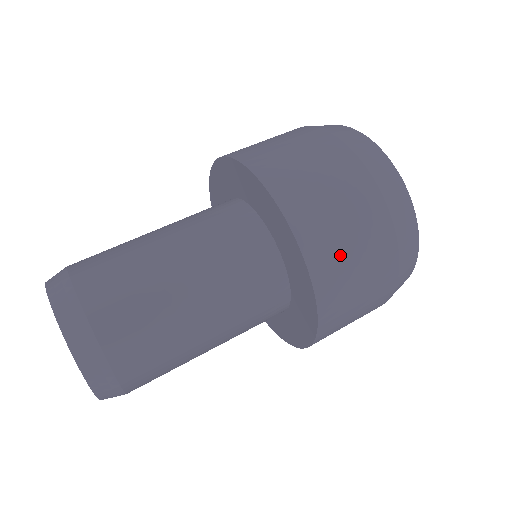
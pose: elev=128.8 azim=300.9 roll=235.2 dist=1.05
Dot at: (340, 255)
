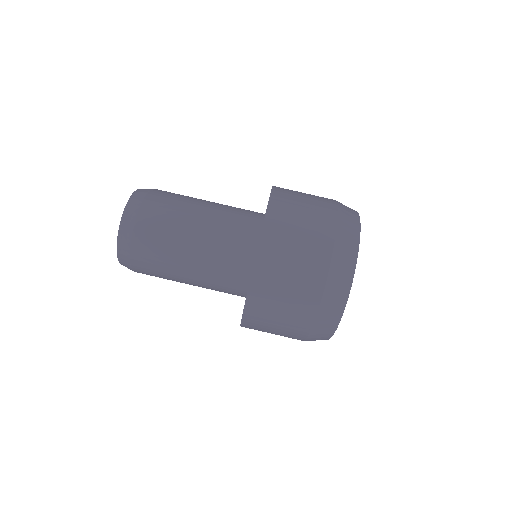
Dot at: (269, 311)
